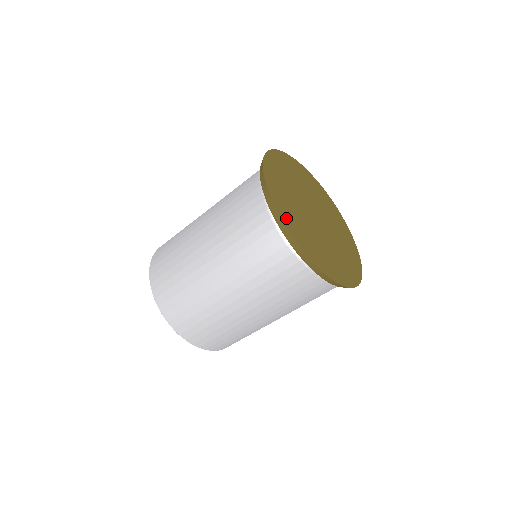
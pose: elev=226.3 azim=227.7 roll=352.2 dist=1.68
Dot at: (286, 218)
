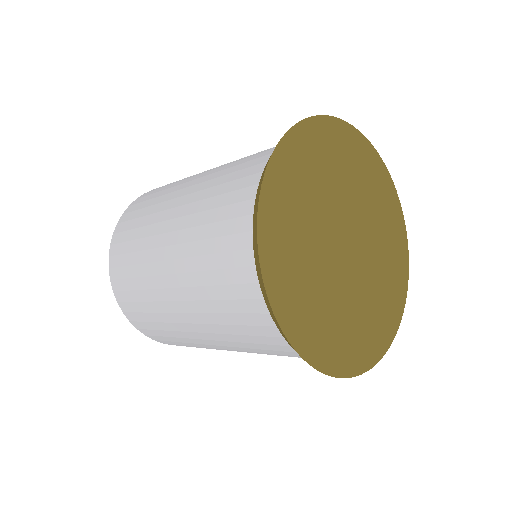
Dot at: (276, 279)
